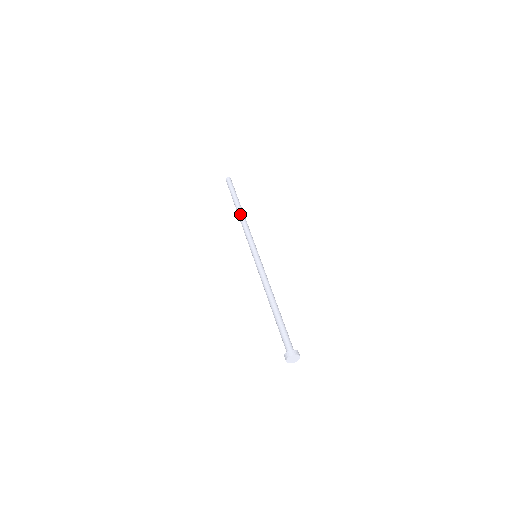
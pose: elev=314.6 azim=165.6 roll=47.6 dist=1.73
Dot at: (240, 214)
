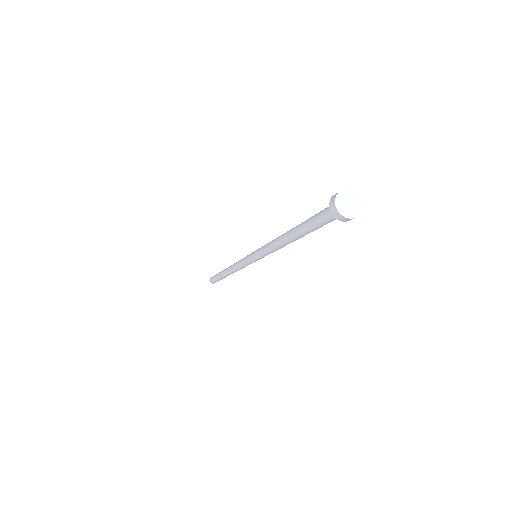
Dot at: occluded
